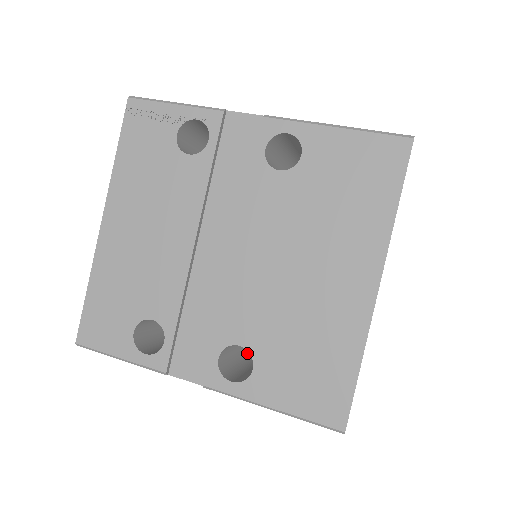
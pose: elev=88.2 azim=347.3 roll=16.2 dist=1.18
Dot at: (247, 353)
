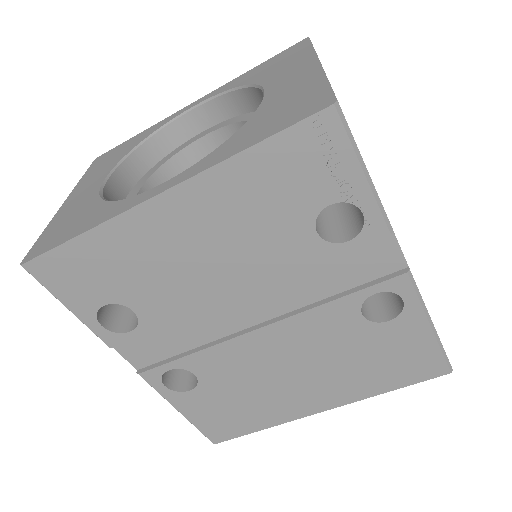
Dot at: occluded
